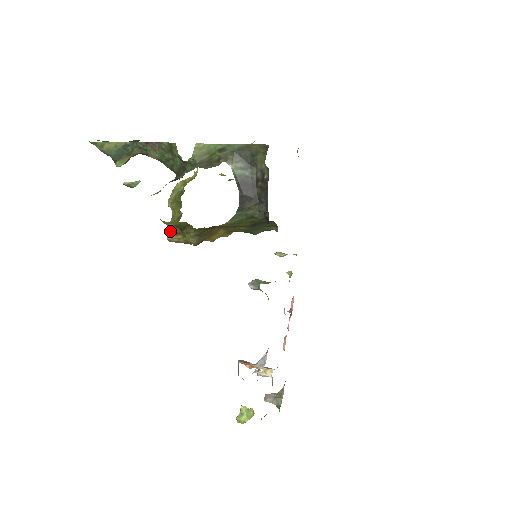
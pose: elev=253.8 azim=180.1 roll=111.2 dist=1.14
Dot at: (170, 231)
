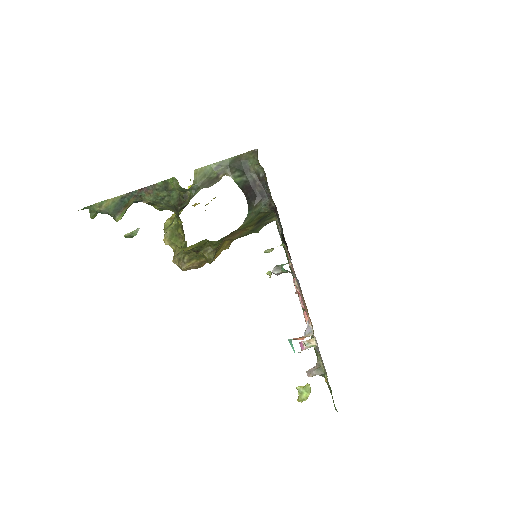
Dot at: (182, 261)
